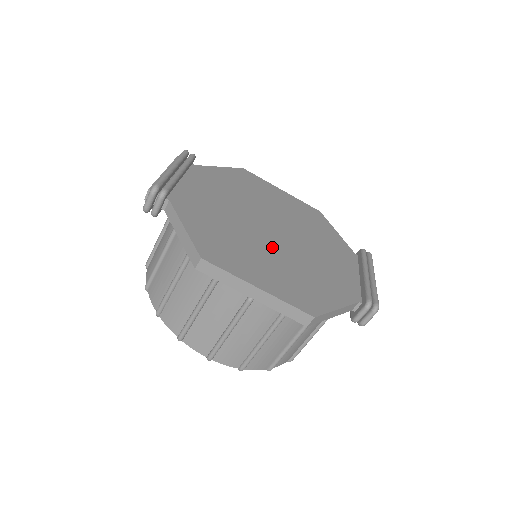
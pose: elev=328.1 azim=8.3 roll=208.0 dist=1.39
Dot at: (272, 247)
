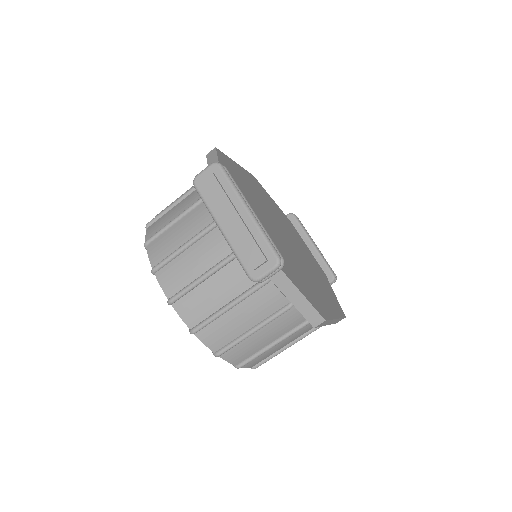
Dot at: (300, 261)
